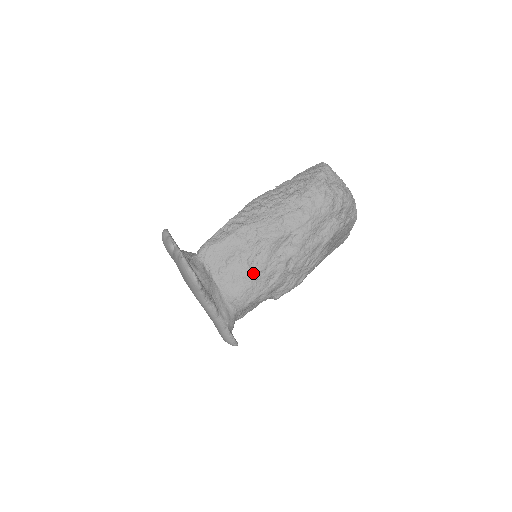
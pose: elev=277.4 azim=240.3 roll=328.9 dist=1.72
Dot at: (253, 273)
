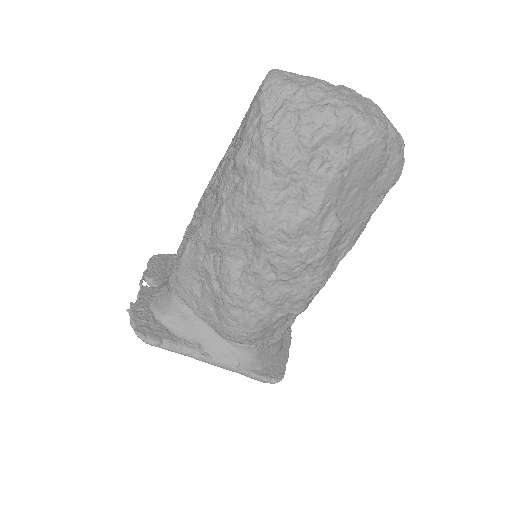
Dot at: (226, 300)
